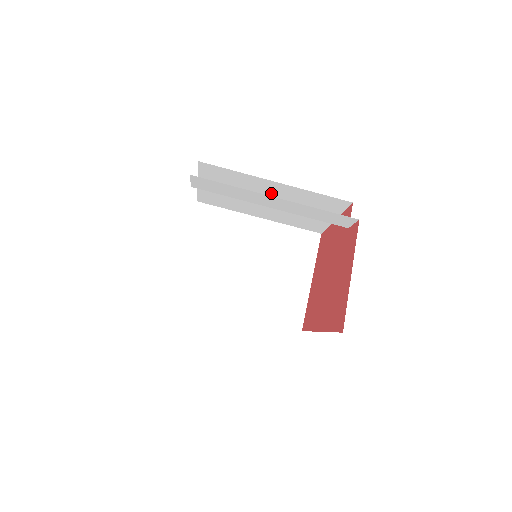
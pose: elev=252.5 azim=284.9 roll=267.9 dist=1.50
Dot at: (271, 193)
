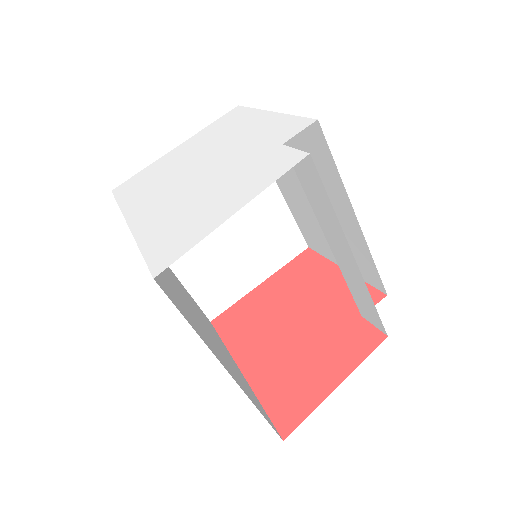
Dot at: occluded
